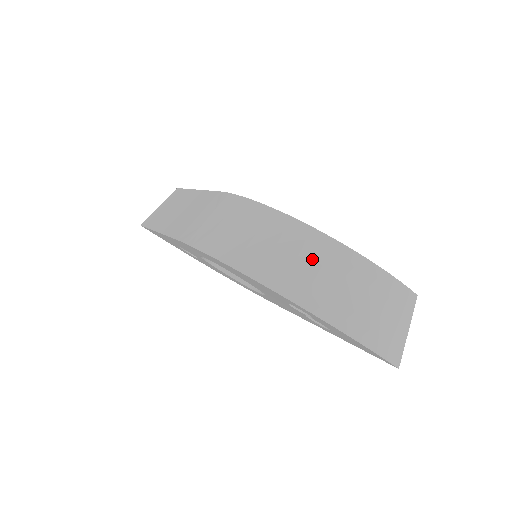
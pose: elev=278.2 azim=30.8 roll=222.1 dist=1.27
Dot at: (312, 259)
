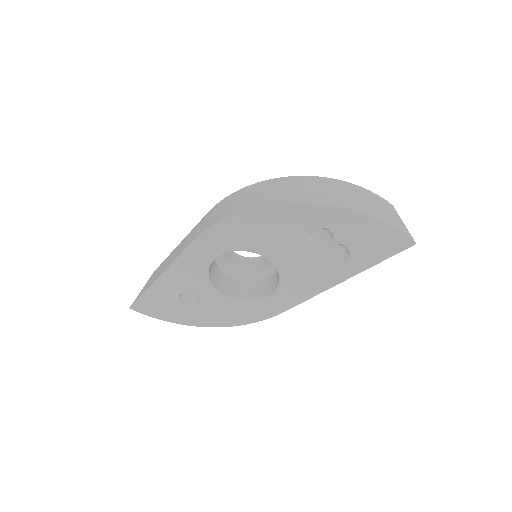
Dot at: (311, 186)
